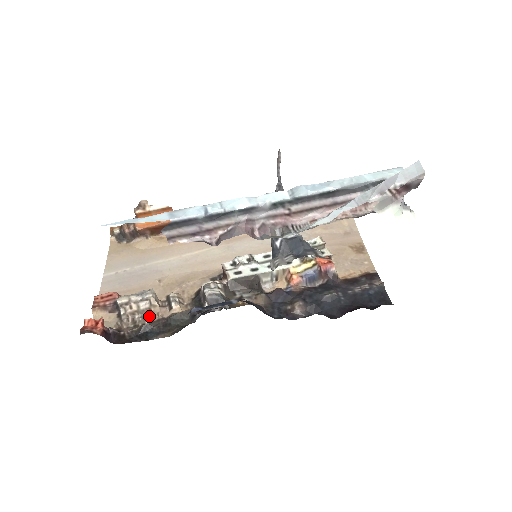
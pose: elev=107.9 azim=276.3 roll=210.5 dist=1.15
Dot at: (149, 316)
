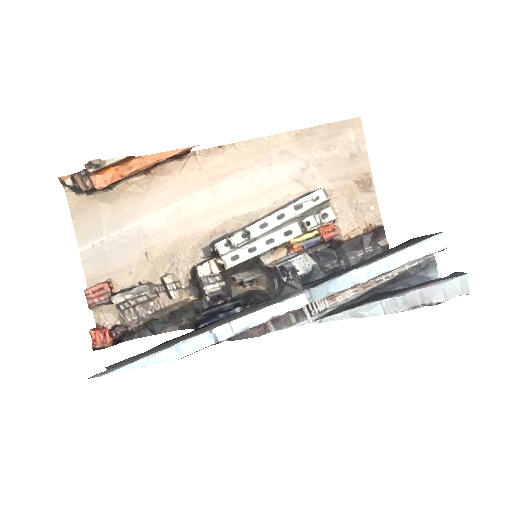
Dot at: (150, 305)
